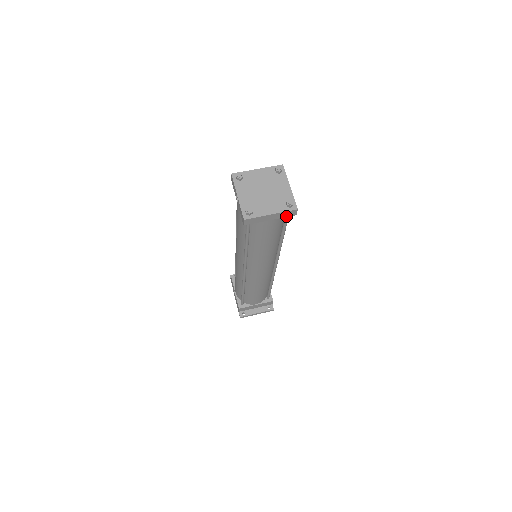
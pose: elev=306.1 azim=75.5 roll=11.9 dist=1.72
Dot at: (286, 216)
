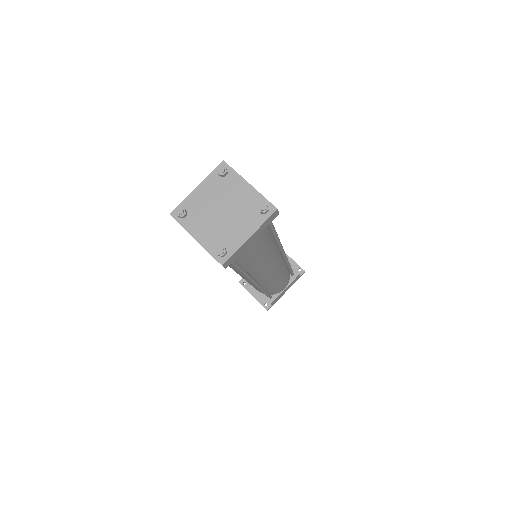
Dot at: occluded
